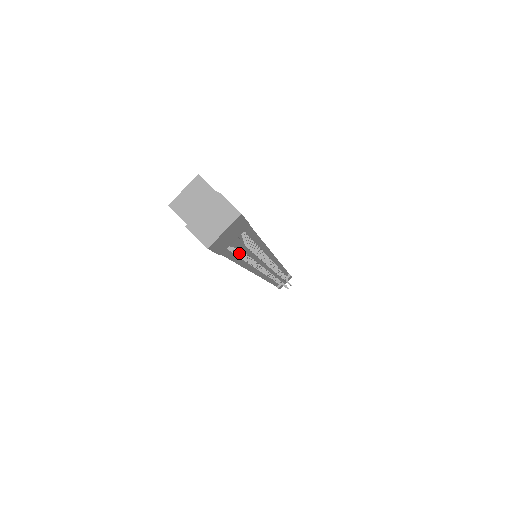
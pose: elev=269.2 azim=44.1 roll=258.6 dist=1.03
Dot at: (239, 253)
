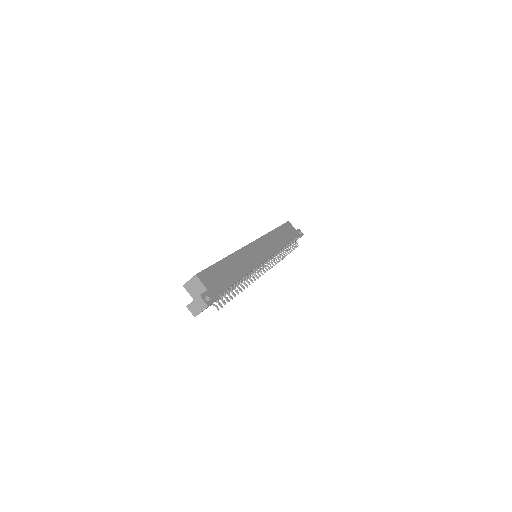
Dot at: occluded
